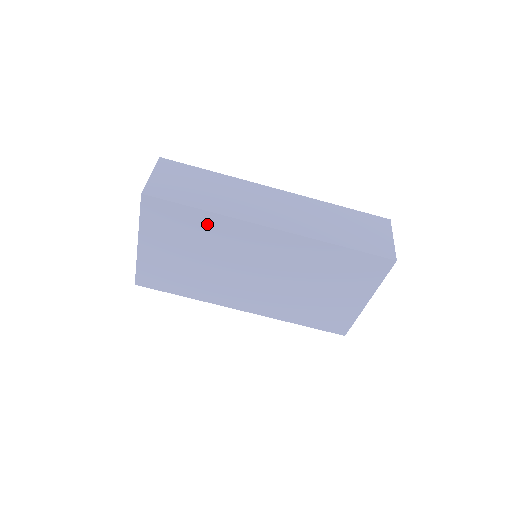
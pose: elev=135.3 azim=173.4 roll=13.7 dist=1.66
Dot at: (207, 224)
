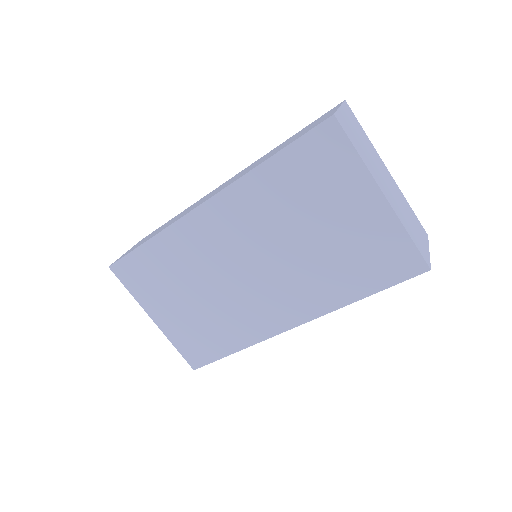
Dot at: (164, 251)
